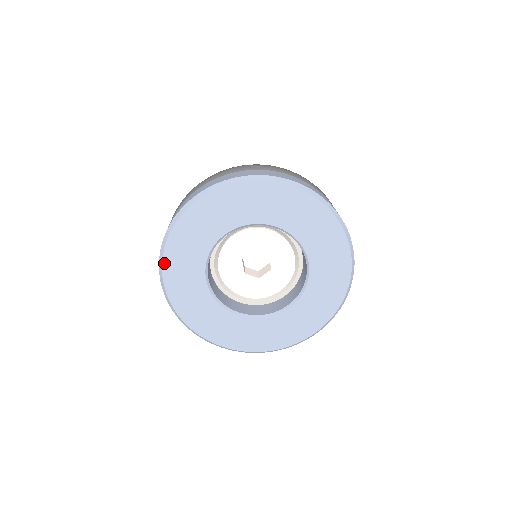
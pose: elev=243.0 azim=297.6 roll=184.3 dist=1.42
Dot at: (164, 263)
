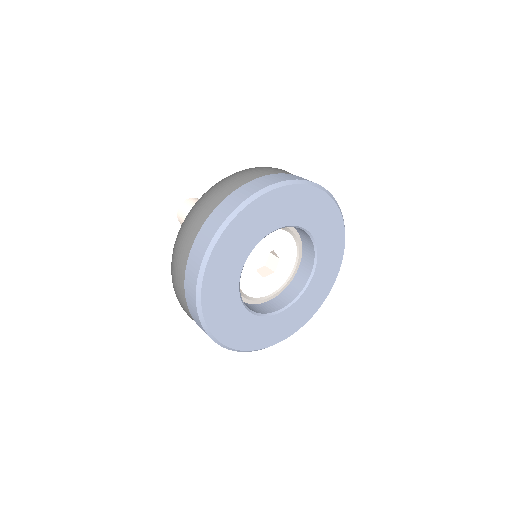
Dot at: (222, 236)
